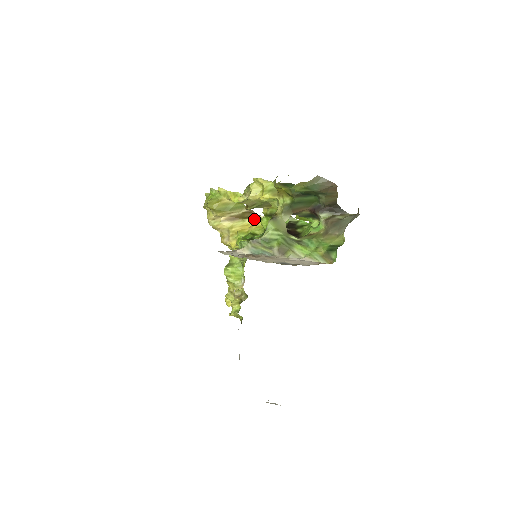
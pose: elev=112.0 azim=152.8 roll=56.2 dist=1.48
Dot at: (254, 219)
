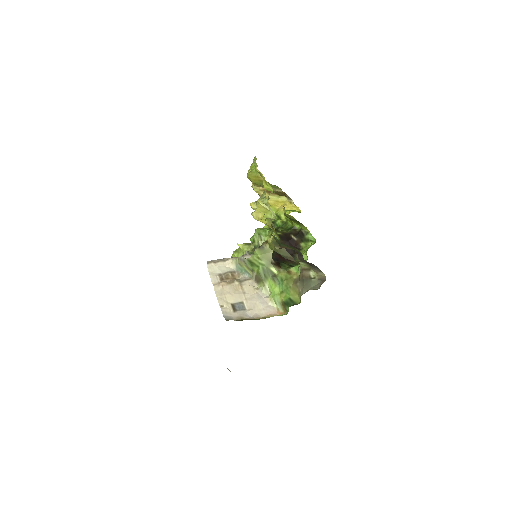
Dot at: (287, 199)
